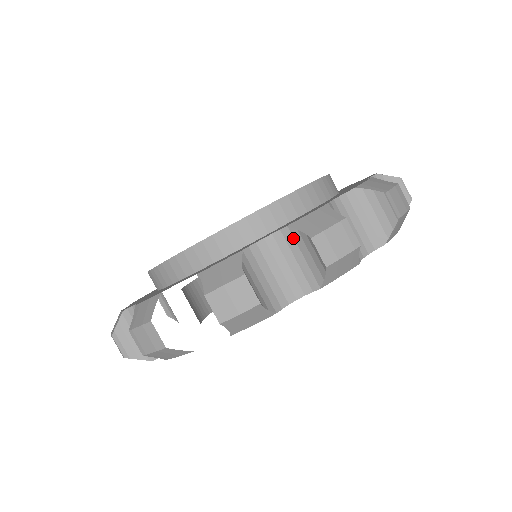
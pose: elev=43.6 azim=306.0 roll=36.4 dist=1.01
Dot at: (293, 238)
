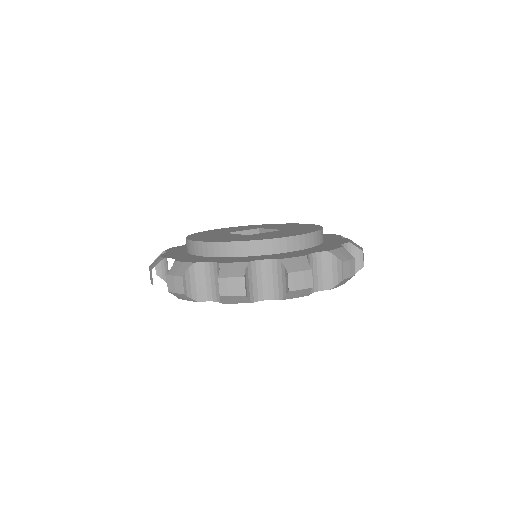
Dot at: occluded
